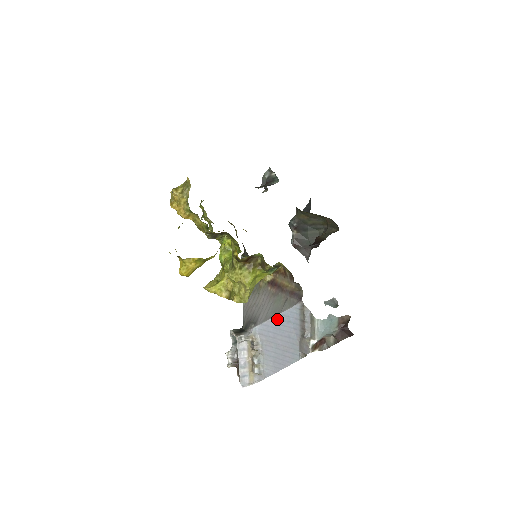
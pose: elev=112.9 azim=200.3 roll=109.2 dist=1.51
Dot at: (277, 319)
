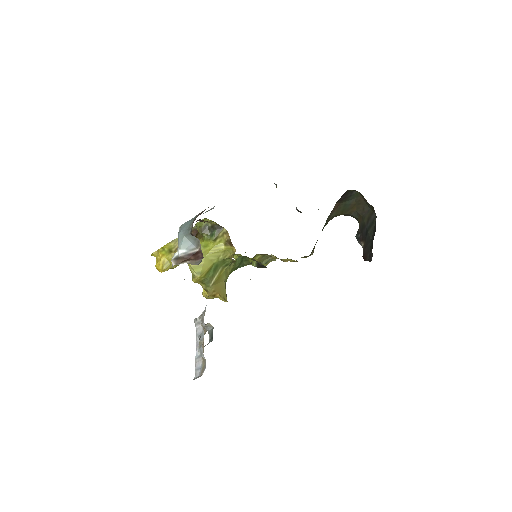
Dot at: occluded
